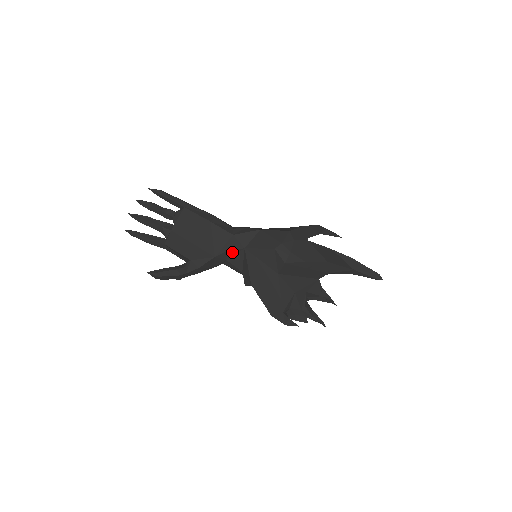
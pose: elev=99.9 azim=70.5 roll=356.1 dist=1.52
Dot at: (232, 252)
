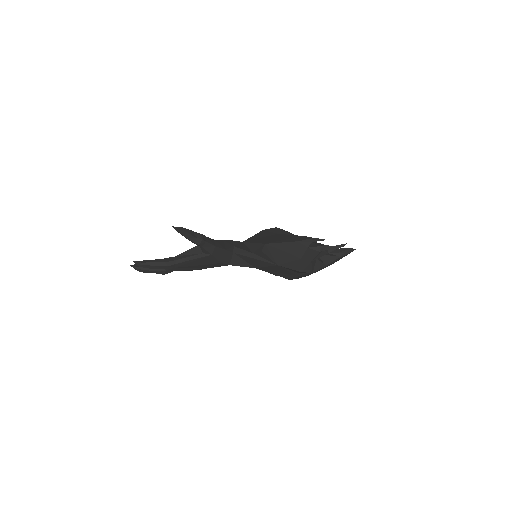
Dot at: (235, 242)
